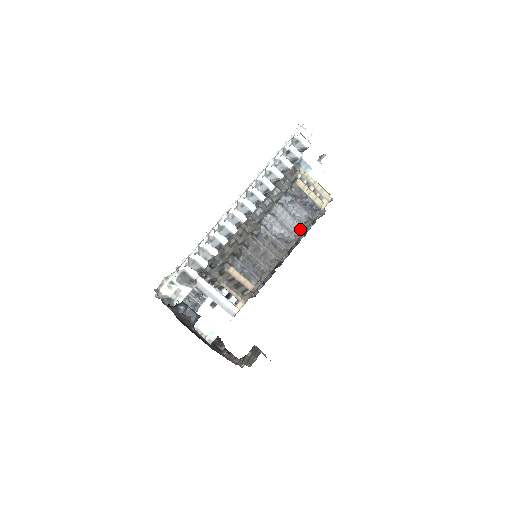
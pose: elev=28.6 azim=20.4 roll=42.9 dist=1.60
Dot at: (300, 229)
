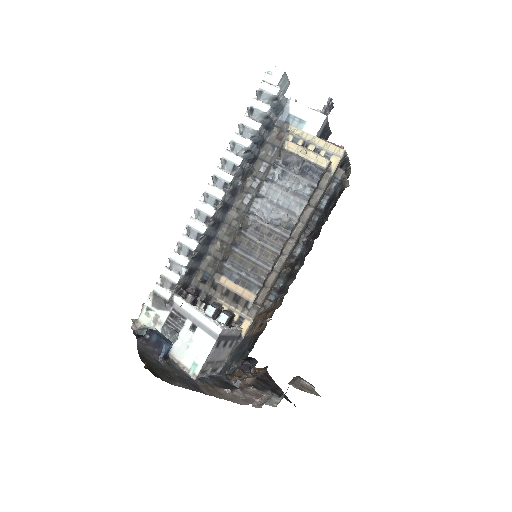
Dot at: (303, 206)
